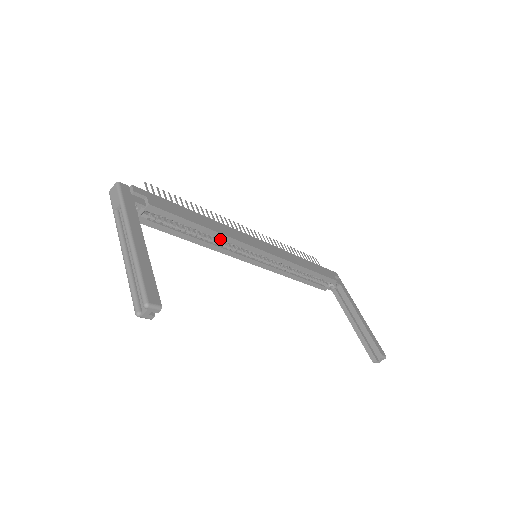
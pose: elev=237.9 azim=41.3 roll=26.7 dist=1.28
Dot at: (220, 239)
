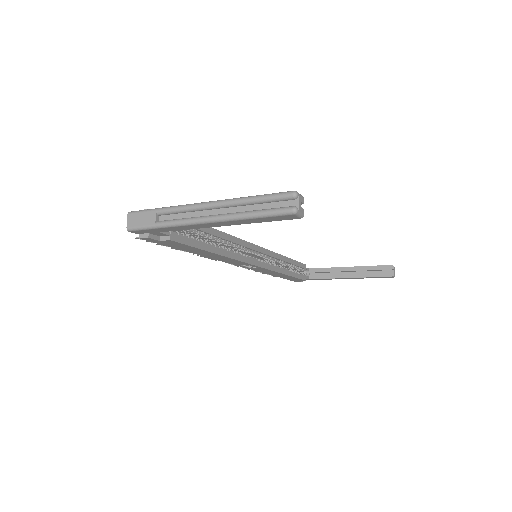
Dot at: occluded
